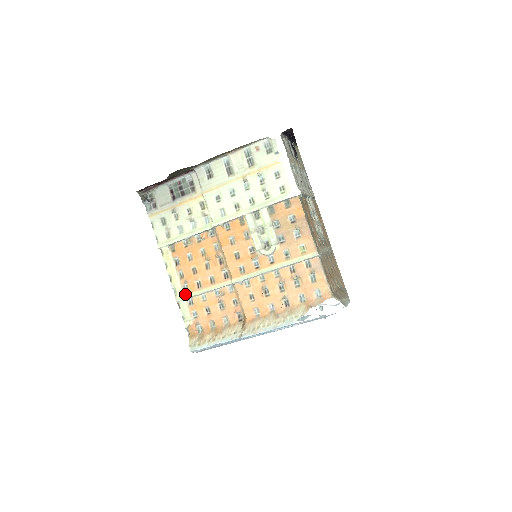
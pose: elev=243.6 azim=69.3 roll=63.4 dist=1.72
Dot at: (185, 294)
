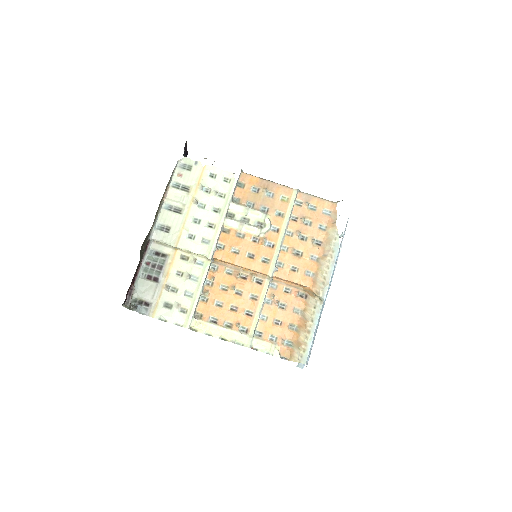
Dot at: (248, 334)
